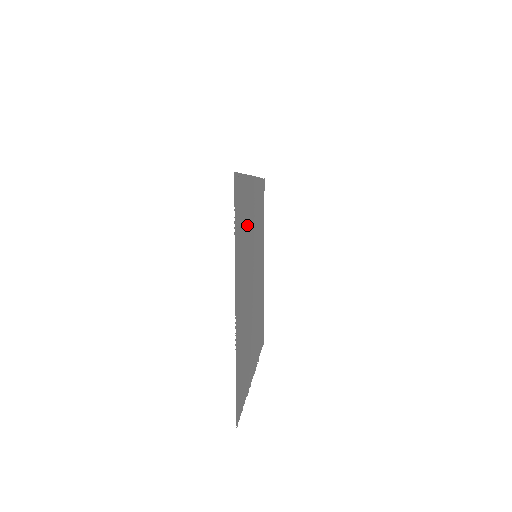
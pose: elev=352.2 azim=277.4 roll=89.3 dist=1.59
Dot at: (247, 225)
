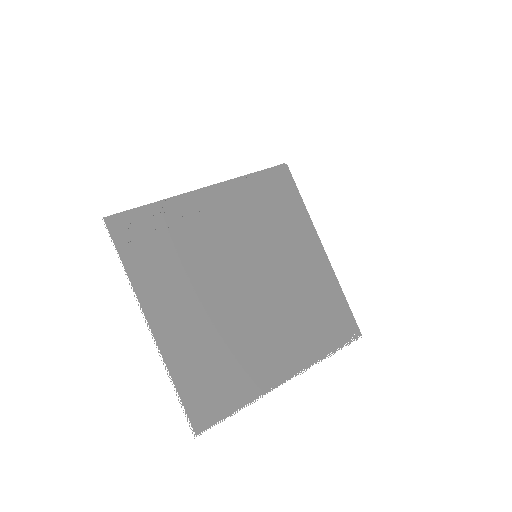
Dot at: (189, 241)
